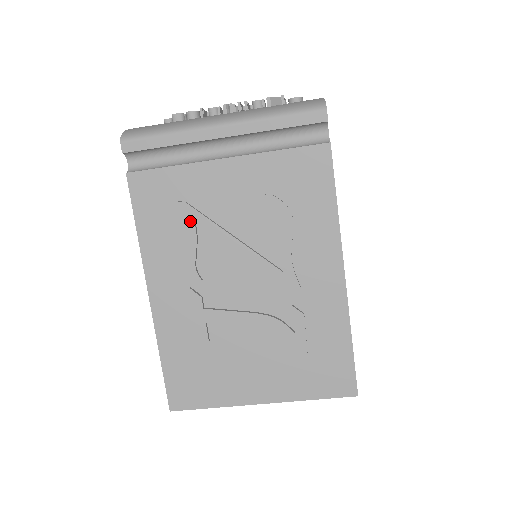
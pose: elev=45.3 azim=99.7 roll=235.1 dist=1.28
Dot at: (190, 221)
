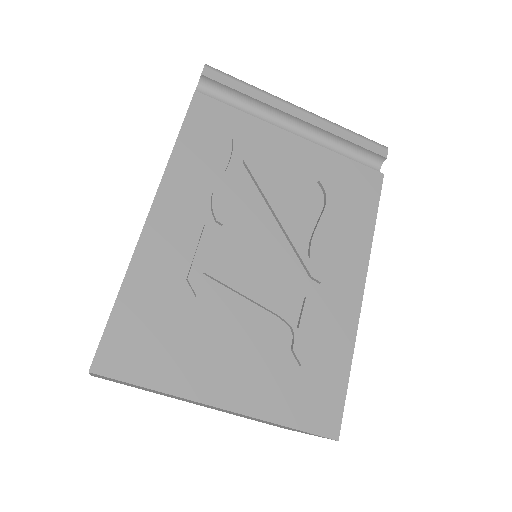
Dot at: (239, 163)
